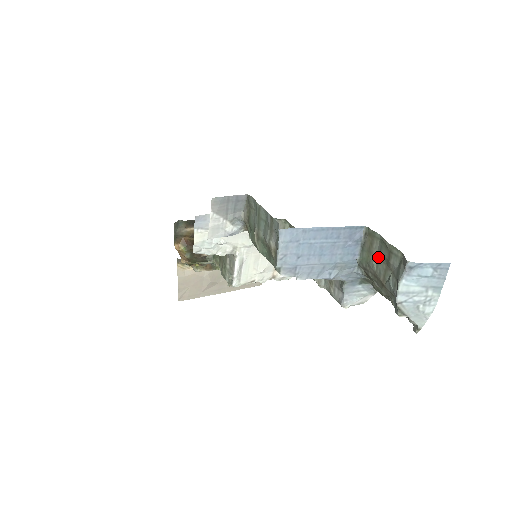
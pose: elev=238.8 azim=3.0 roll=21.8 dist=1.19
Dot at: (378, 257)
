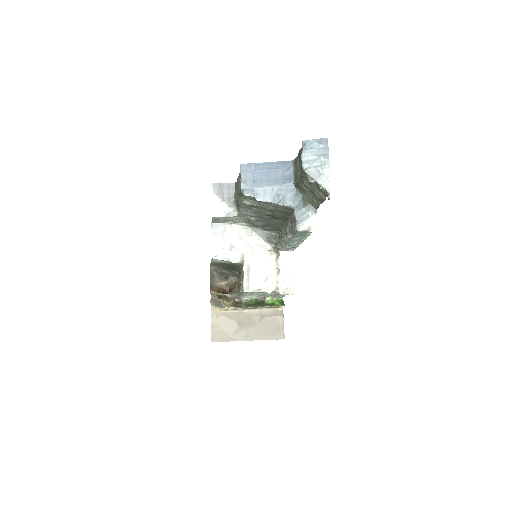
Dot at: (299, 167)
